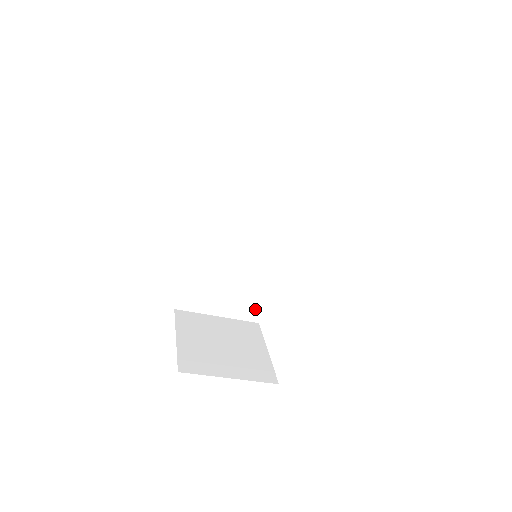
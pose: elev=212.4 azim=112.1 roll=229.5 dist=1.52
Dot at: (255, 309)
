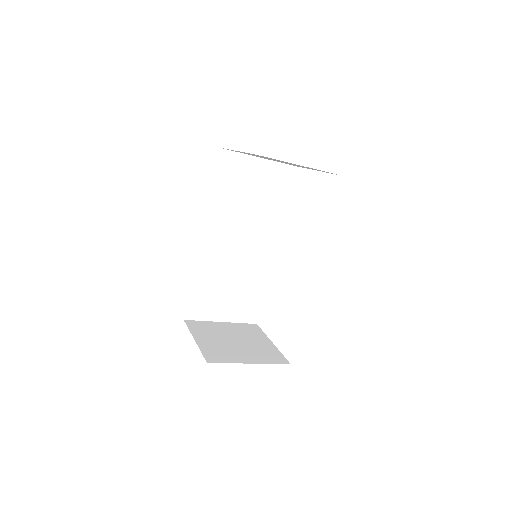
Dot at: (252, 311)
